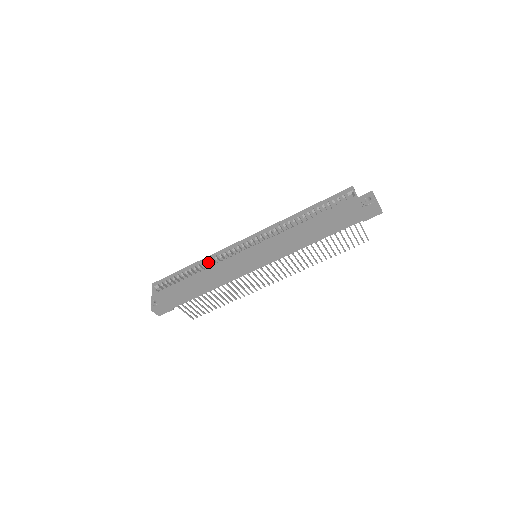
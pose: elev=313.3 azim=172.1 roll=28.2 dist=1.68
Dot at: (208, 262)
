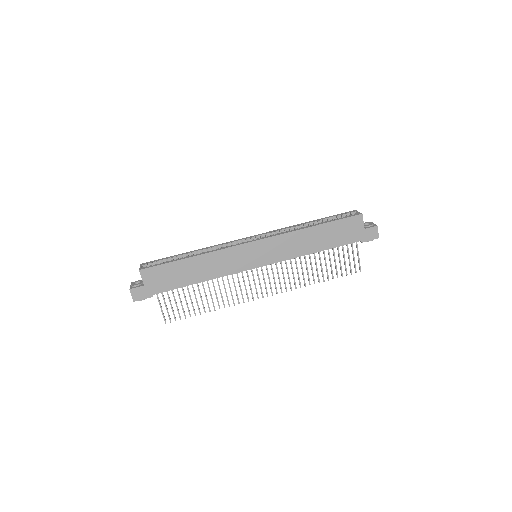
Dot at: (208, 250)
